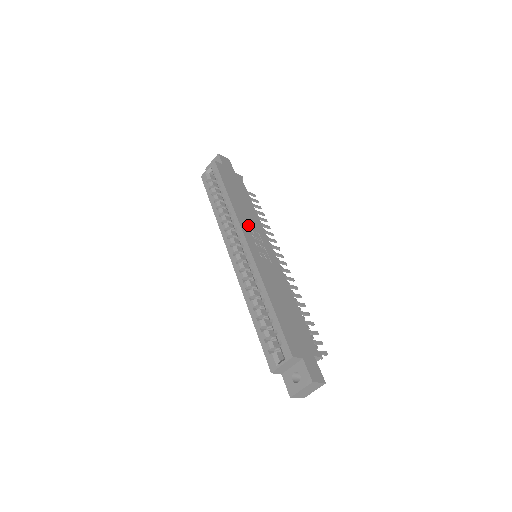
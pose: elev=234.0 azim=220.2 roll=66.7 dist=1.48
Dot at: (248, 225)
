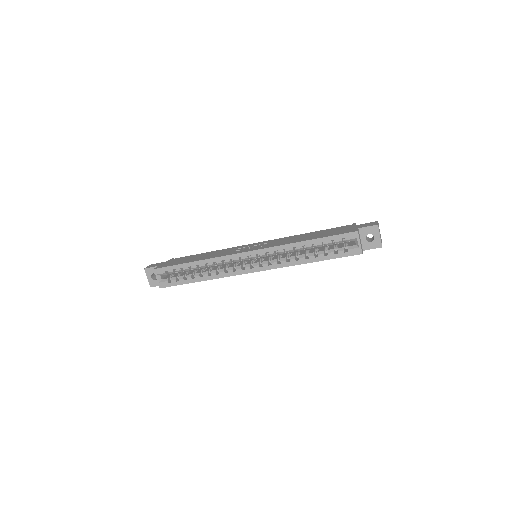
Dot at: (229, 252)
